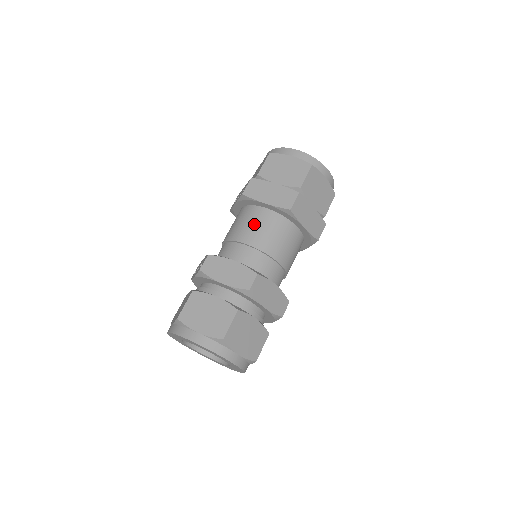
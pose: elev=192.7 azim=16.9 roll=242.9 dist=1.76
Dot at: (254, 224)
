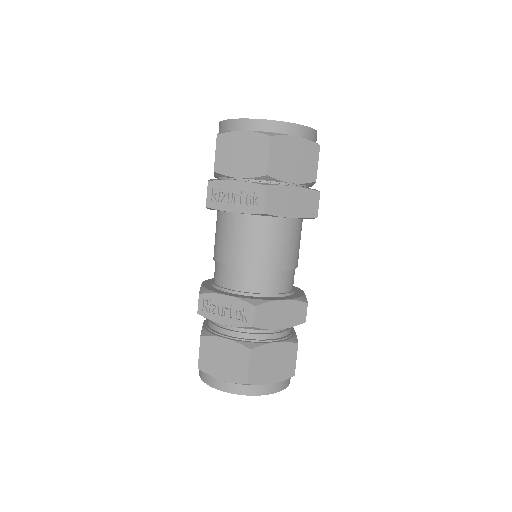
Dot at: (279, 243)
